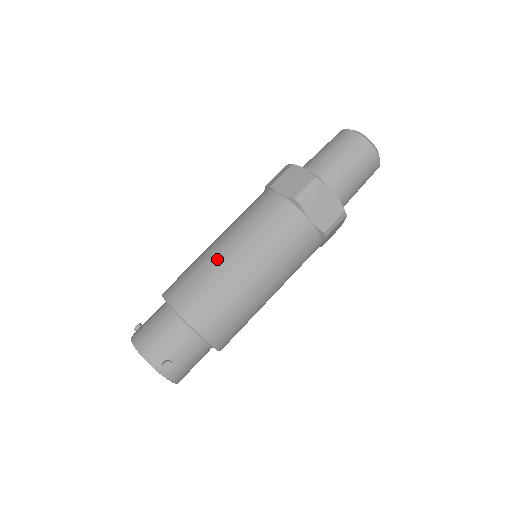
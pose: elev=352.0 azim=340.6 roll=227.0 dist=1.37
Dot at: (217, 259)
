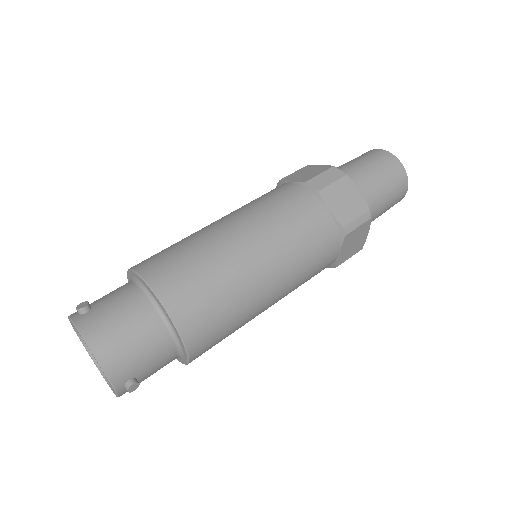
Dot at: (242, 266)
